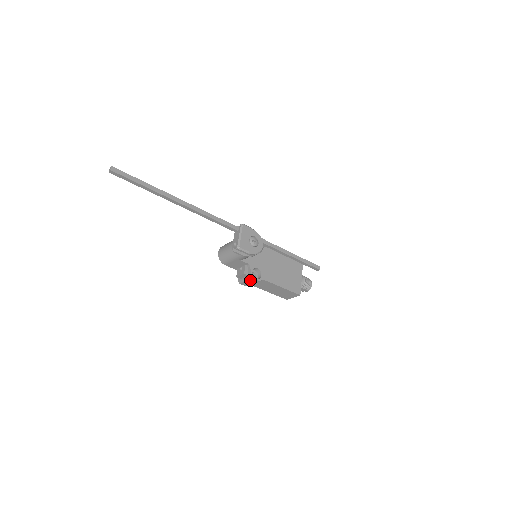
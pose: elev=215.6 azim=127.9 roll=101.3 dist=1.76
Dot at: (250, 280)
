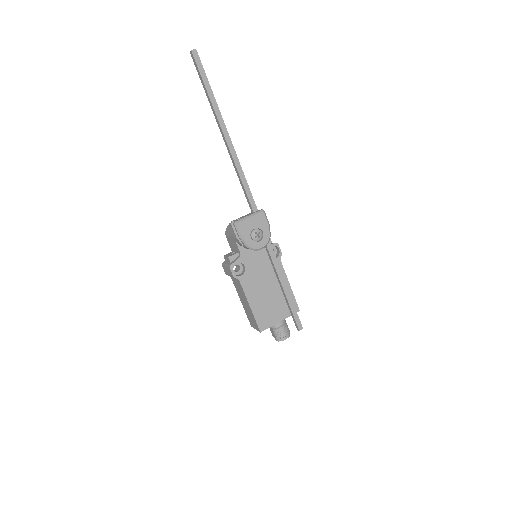
Dot at: (228, 268)
